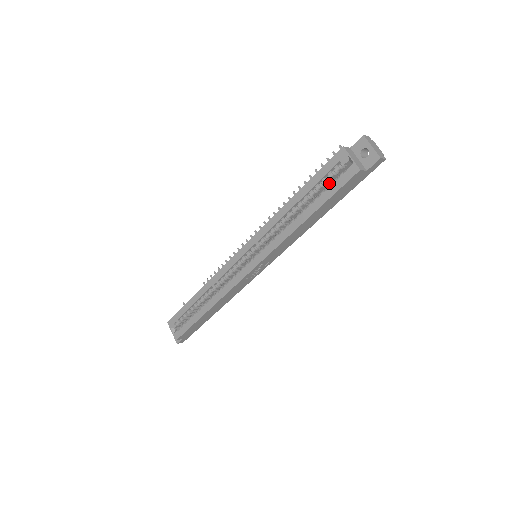
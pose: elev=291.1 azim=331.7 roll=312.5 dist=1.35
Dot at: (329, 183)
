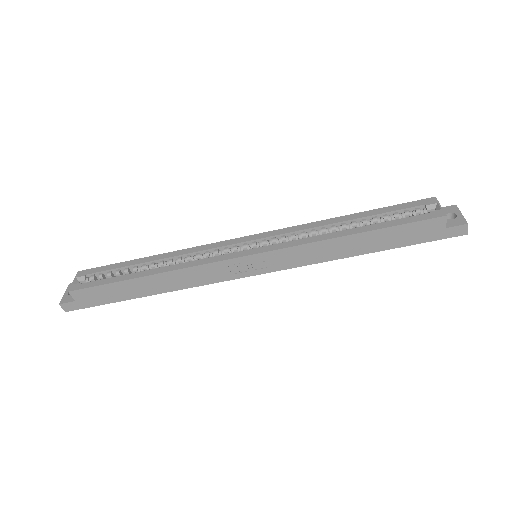
Dot at: occluded
